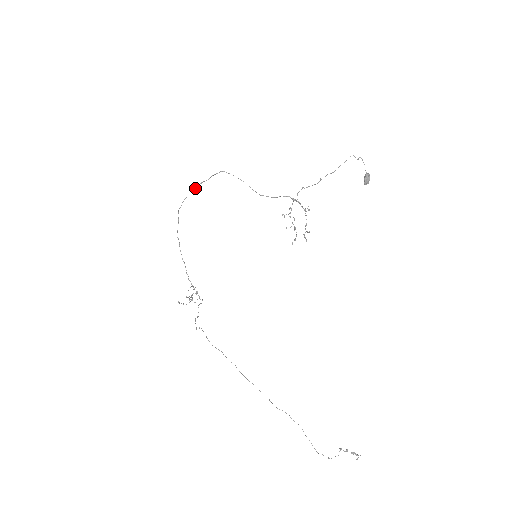
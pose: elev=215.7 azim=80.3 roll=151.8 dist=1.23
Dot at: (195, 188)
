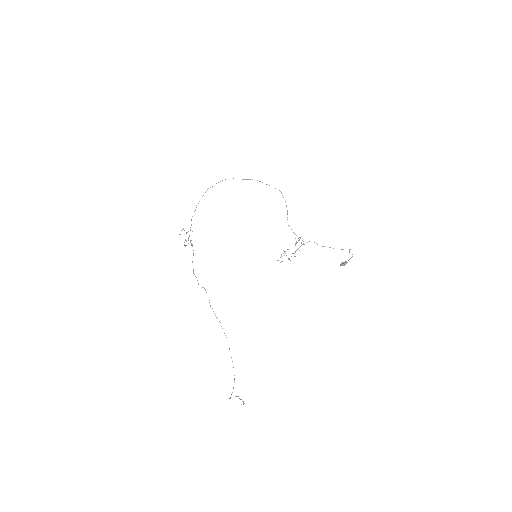
Dot at: (252, 179)
